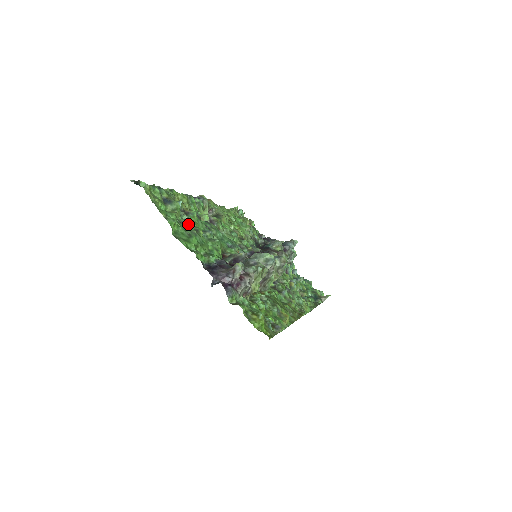
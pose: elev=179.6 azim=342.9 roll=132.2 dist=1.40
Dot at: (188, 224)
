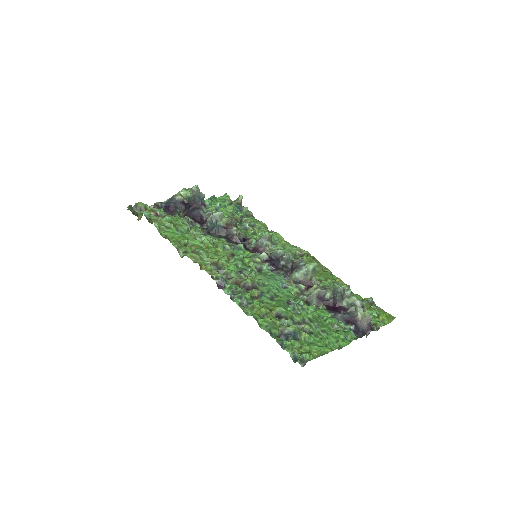
Dot at: (309, 326)
